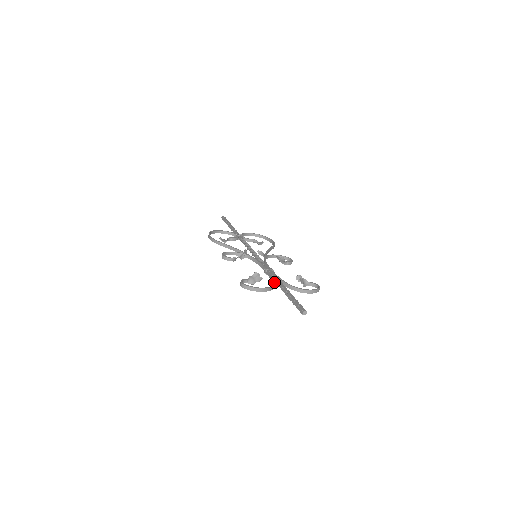
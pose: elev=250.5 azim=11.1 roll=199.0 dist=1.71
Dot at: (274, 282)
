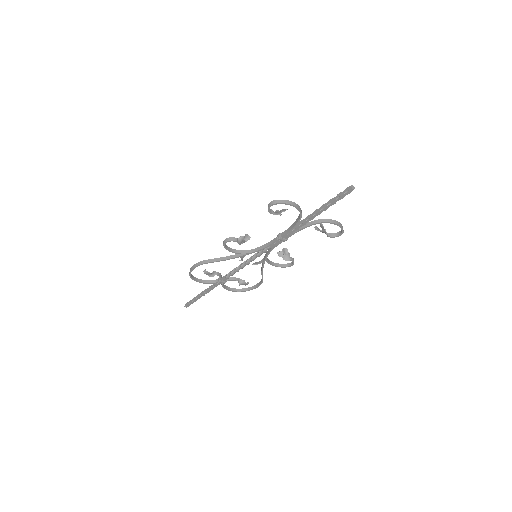
Dot at: (299, 217)
